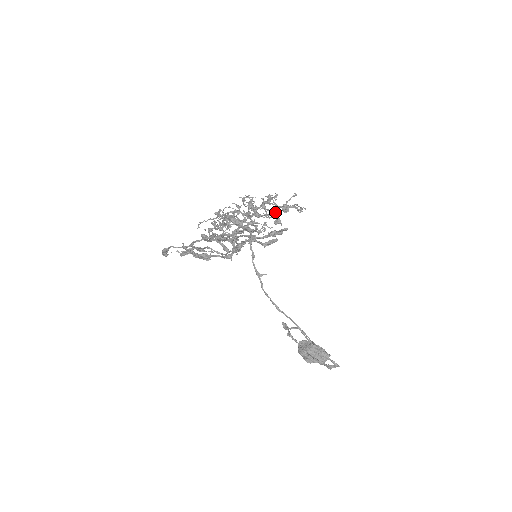
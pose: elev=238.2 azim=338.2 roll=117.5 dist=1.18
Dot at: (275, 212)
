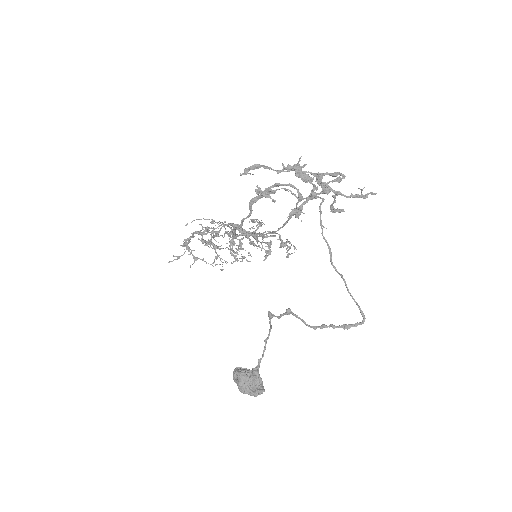
Dot at: occluded
